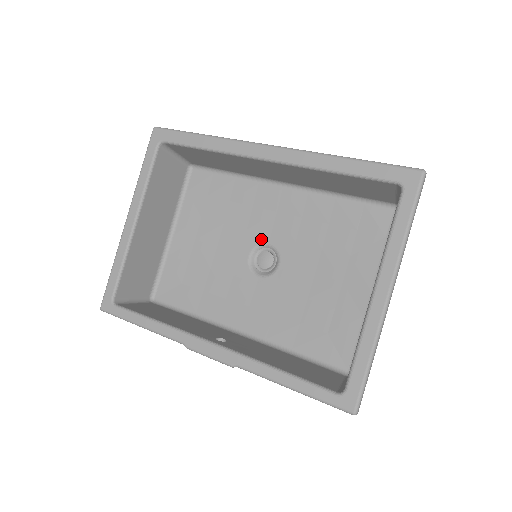
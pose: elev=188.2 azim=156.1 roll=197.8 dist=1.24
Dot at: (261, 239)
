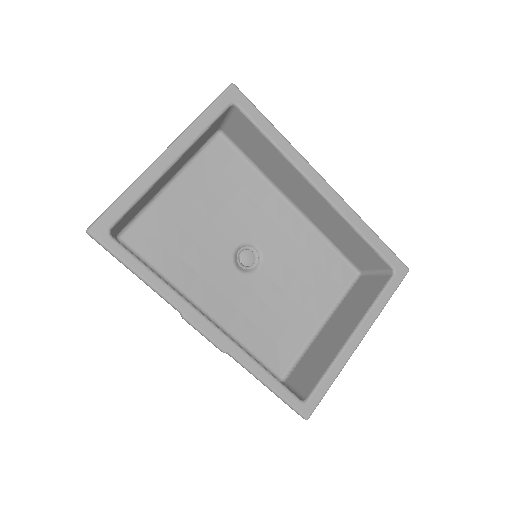
Dot at: (253, 239)
